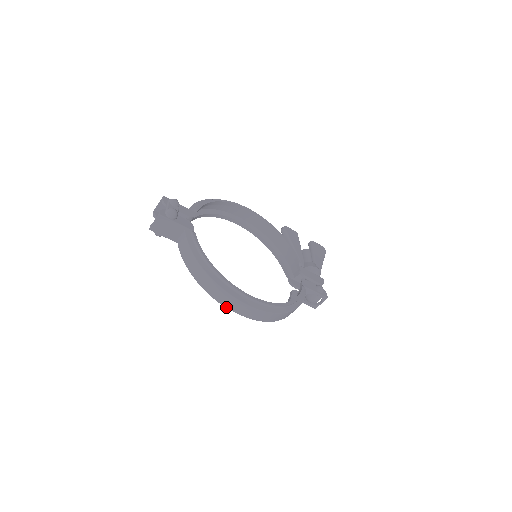
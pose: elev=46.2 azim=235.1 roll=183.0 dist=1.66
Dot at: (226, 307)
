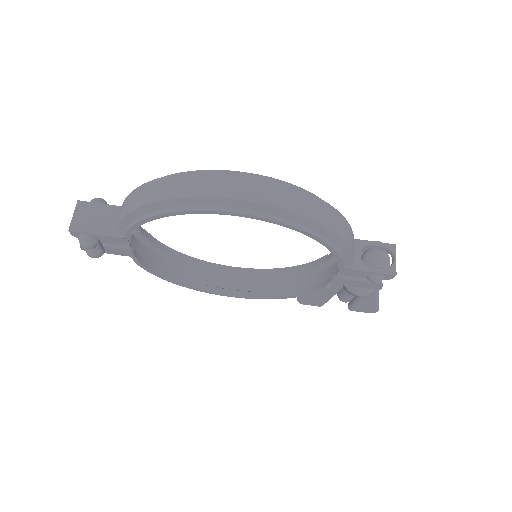
Dot at: (207, 197)
